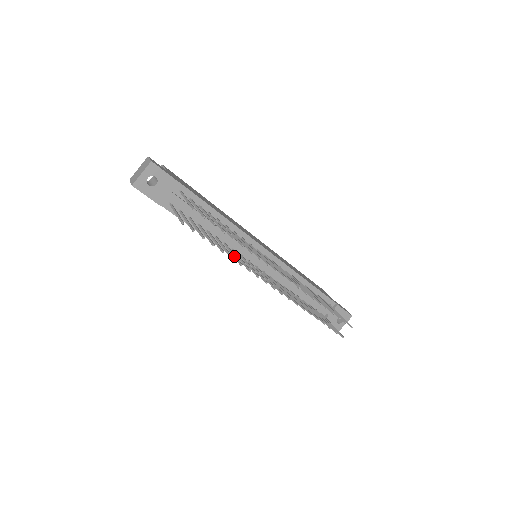
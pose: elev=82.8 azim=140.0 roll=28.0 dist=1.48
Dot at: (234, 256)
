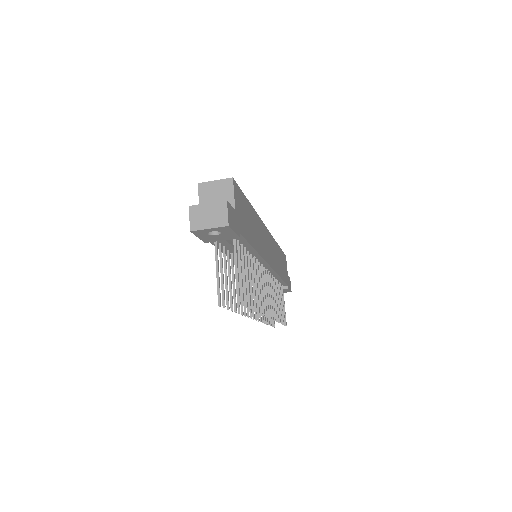
Dot at: occluded
